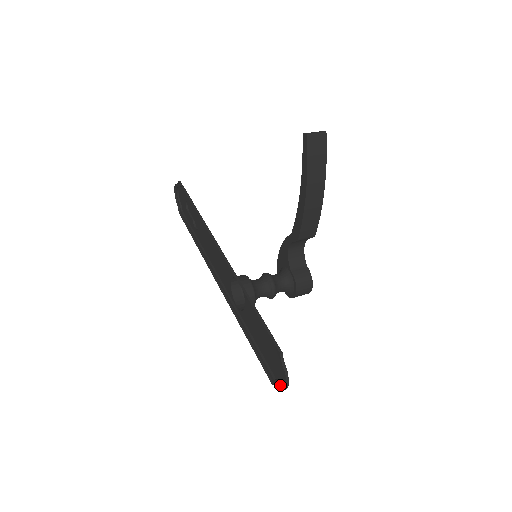
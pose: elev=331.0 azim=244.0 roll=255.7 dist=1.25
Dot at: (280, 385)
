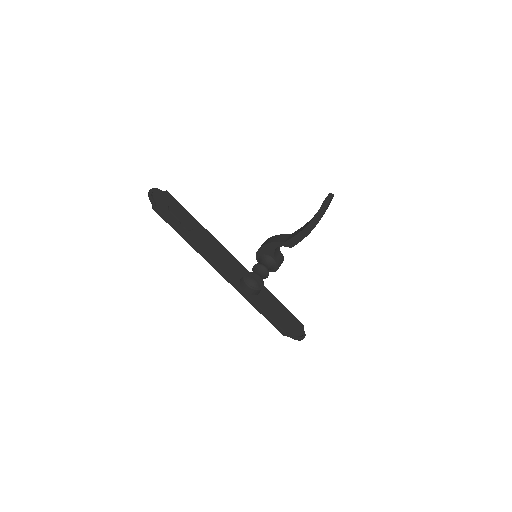
Dot at: (293, 337)
